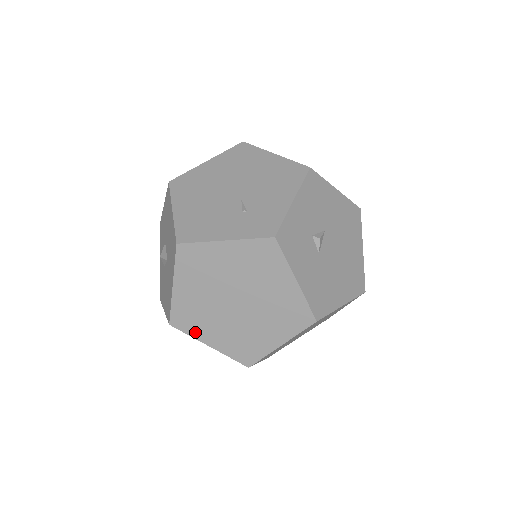
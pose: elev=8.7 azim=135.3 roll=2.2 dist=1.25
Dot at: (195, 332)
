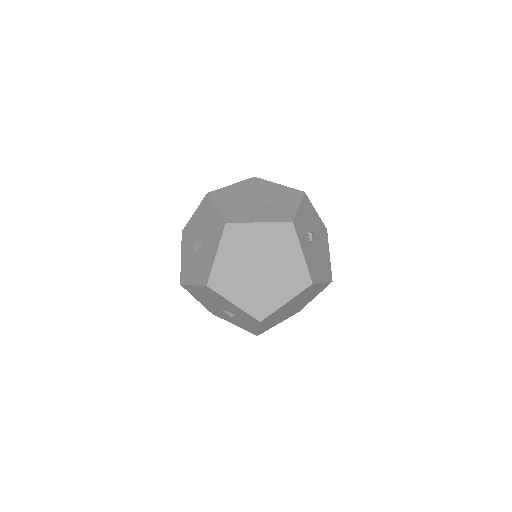
Dot at: (225, 292)
